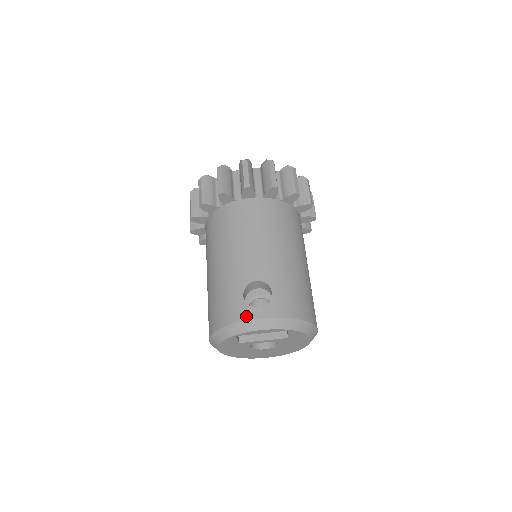
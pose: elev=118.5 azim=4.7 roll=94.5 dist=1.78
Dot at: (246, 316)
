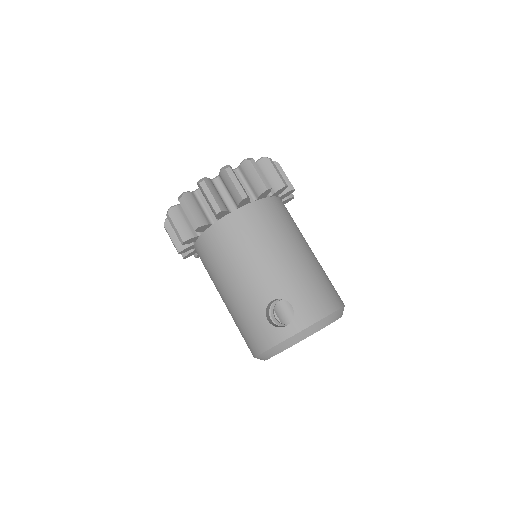
Dot at: (279, 338)
